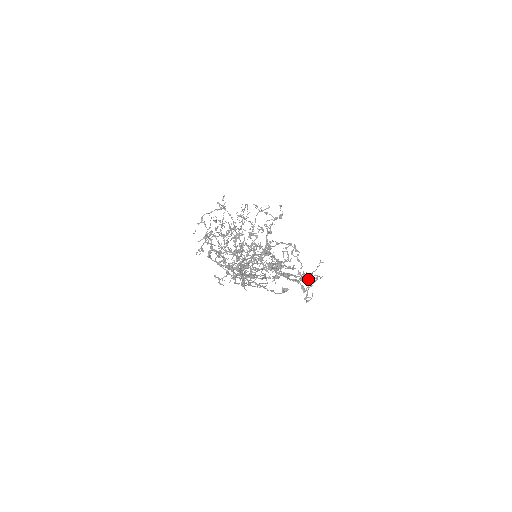
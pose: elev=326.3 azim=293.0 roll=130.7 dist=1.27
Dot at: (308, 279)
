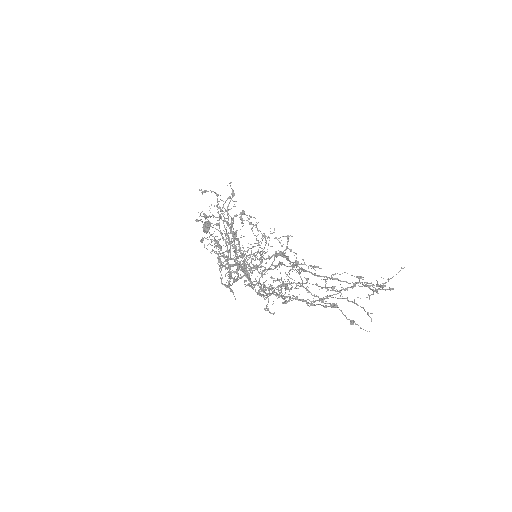
Dot at: (384, 283)
